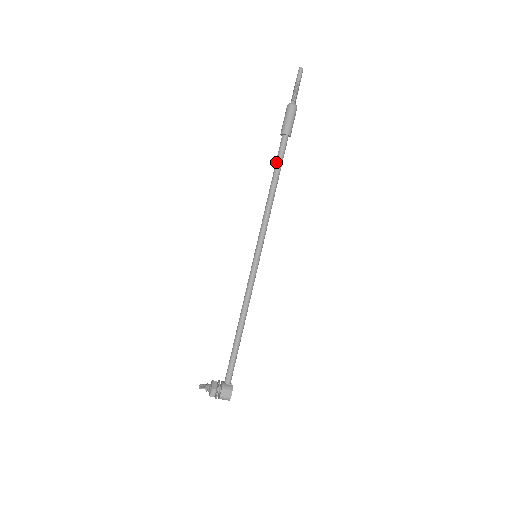
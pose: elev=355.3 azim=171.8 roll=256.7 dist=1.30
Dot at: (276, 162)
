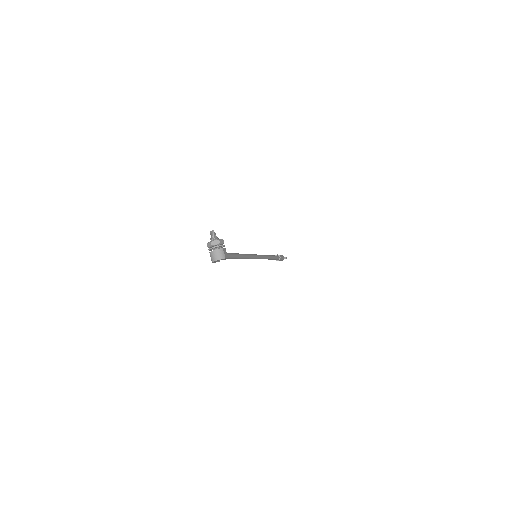
Dot at: (274, 255)
